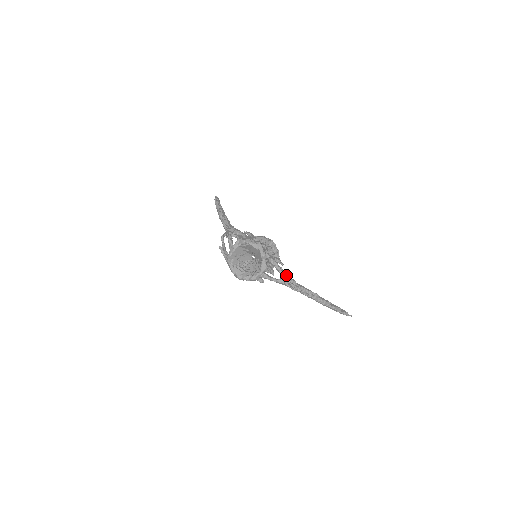
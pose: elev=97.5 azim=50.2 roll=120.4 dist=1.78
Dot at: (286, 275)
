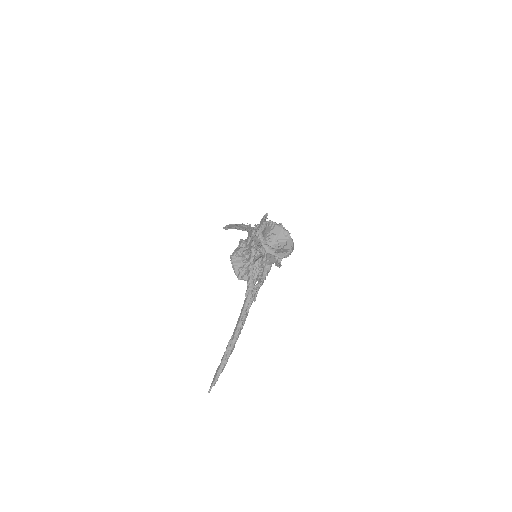
Dot at: (259, 288)
